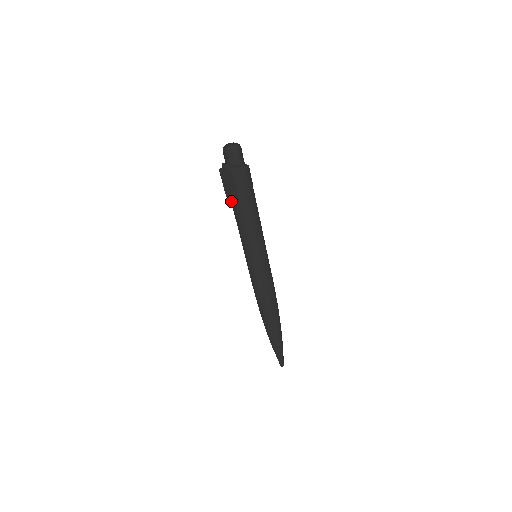
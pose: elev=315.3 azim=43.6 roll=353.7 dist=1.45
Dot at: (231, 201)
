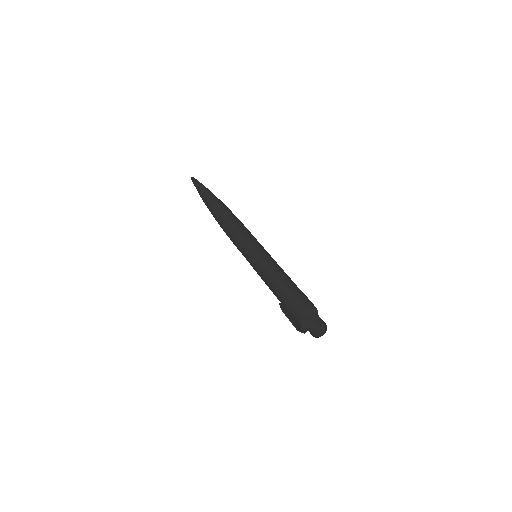
Dot at: (283, 309)
